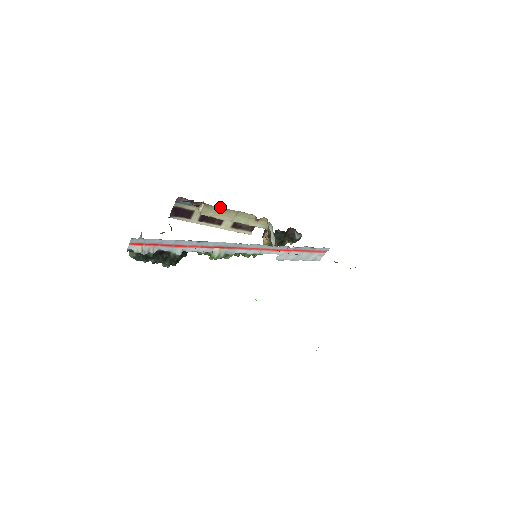
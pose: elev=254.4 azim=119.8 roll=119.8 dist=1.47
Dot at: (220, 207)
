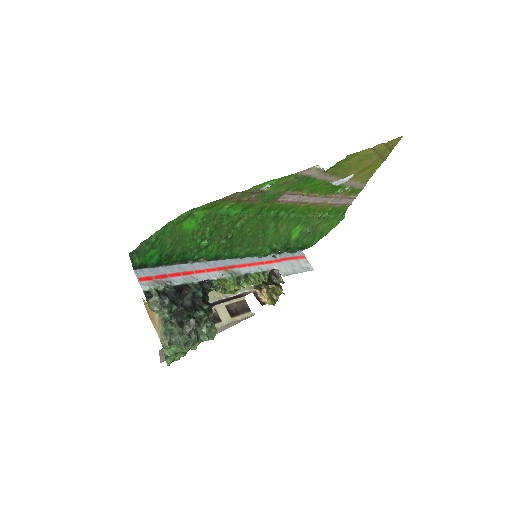
Dot at: occluded
